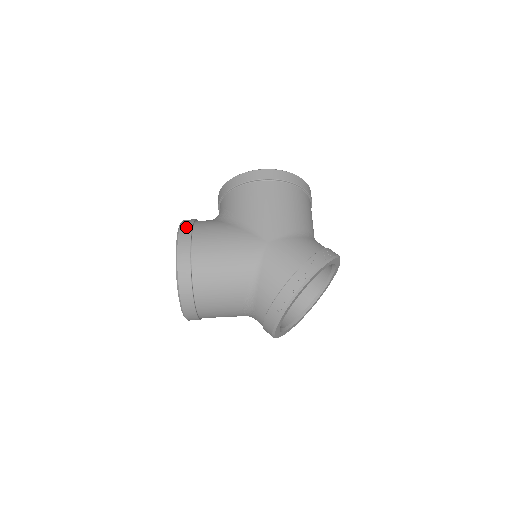
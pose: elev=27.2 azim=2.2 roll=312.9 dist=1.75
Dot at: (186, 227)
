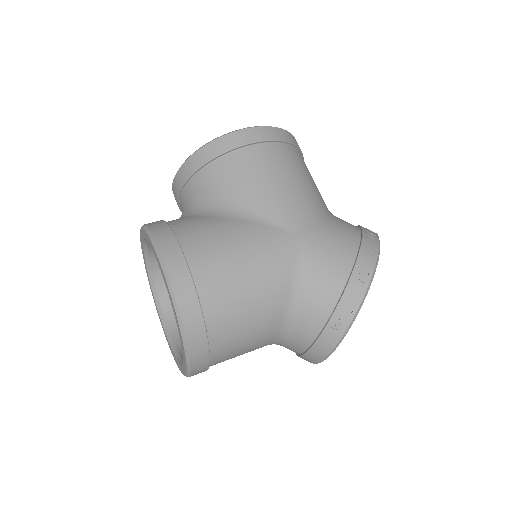
Dot at: (165, 236)
